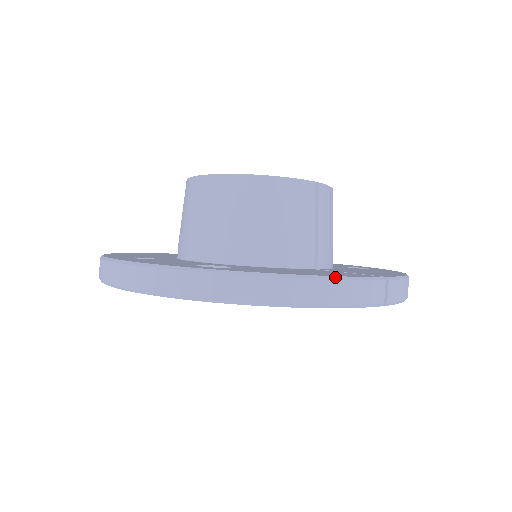
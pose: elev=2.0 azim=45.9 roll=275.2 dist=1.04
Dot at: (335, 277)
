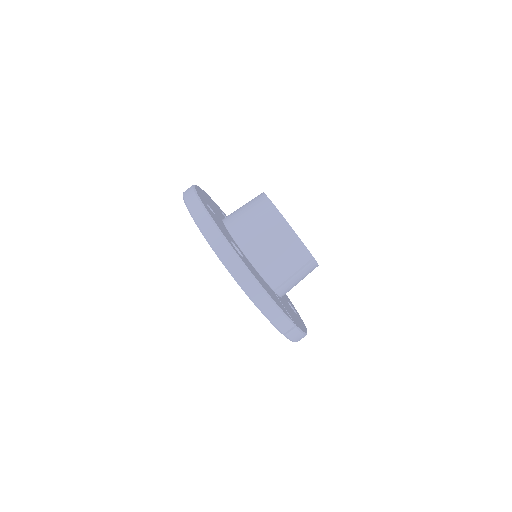
Dot at: (277, 305)
